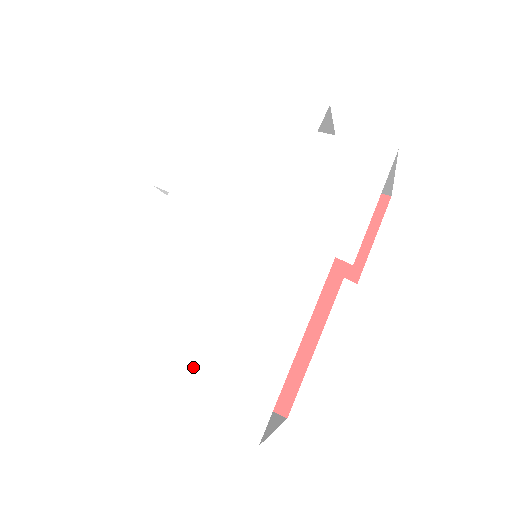
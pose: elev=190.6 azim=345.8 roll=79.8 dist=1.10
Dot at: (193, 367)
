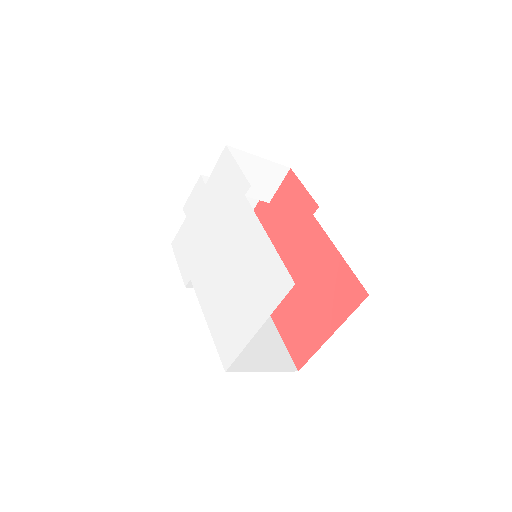
Dot at: (250, 308)
